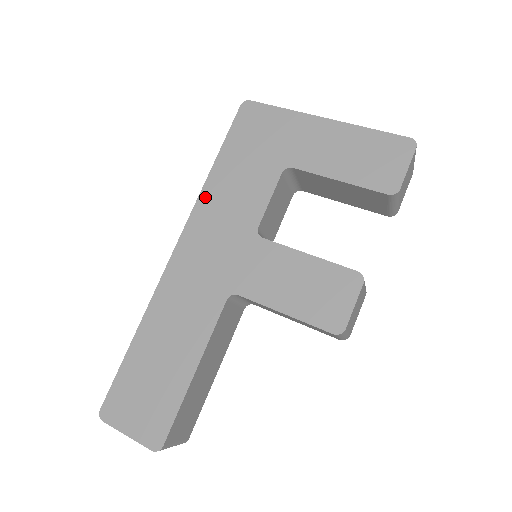
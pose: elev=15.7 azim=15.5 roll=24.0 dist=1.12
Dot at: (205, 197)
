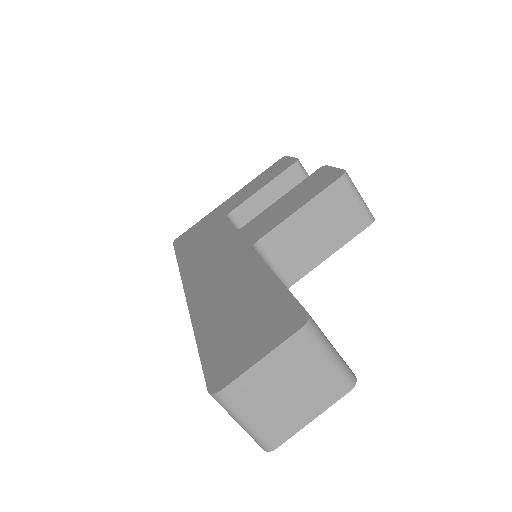
Dot at: (184, 264)
